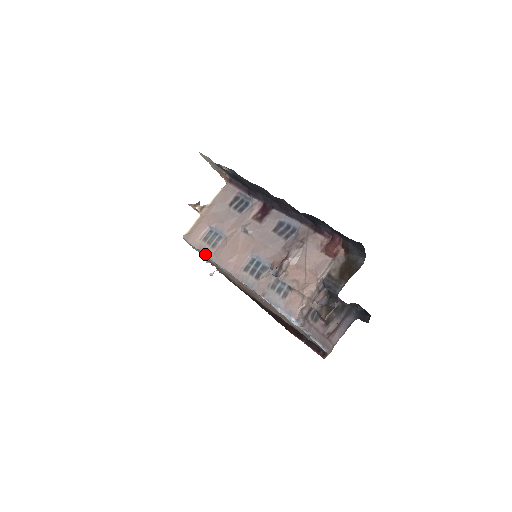
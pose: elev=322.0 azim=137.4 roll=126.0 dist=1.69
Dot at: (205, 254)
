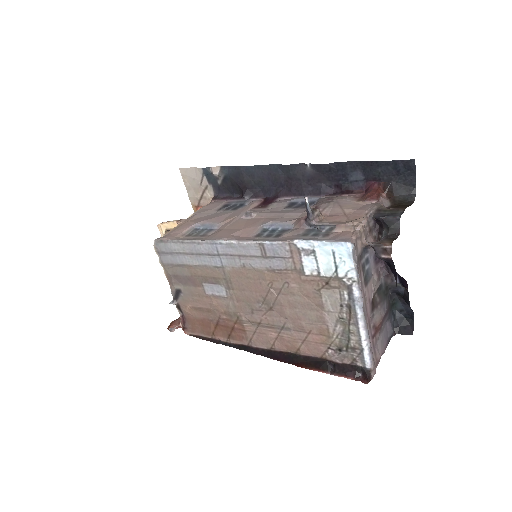
Dot at: (193, 239)
